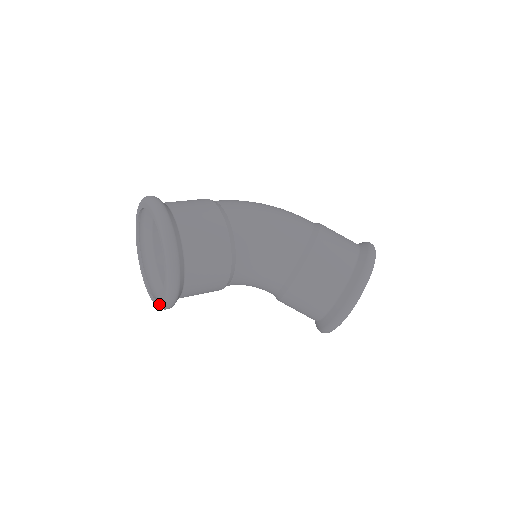
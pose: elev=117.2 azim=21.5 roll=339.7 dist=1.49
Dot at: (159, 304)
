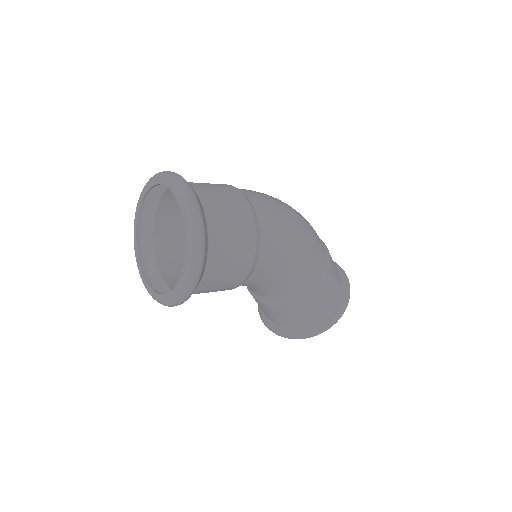
Dot at: (141, 275)
